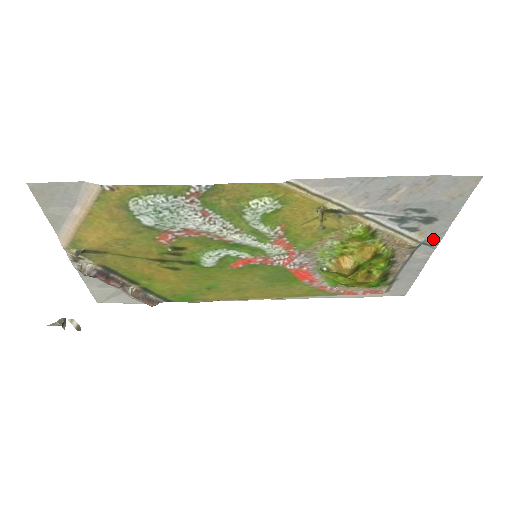
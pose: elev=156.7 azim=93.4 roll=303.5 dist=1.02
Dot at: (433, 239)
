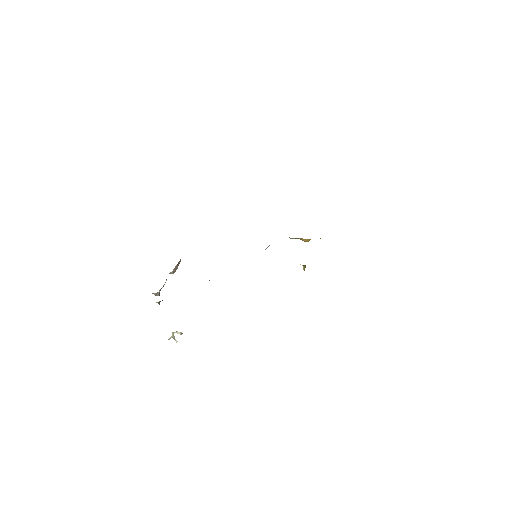
Dot at: occluded
